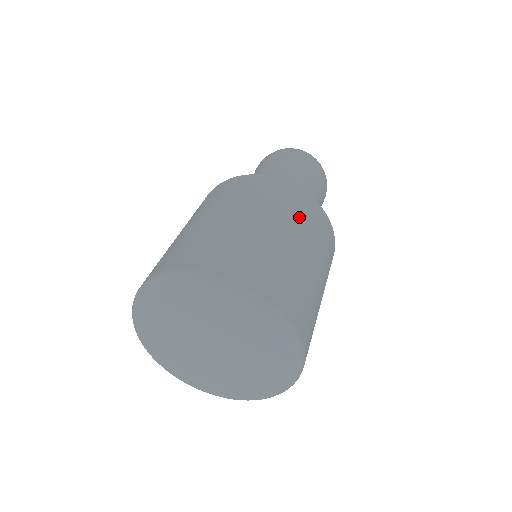
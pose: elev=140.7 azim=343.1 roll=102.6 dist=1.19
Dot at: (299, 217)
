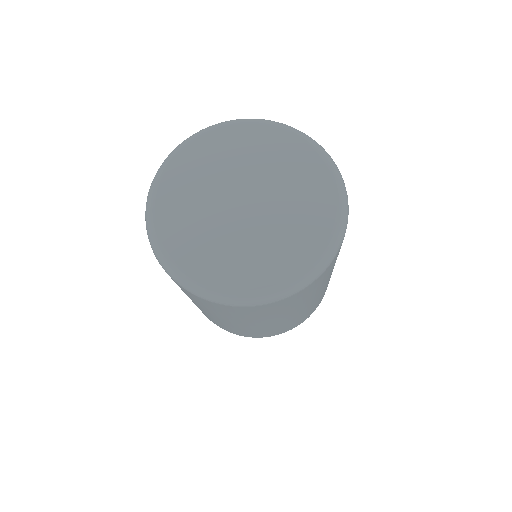
Dot at: occluded
